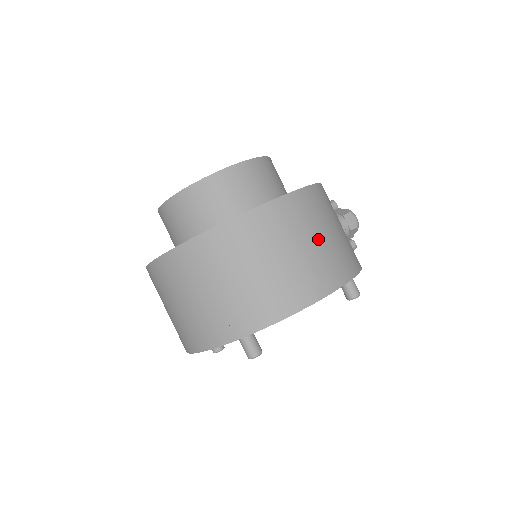
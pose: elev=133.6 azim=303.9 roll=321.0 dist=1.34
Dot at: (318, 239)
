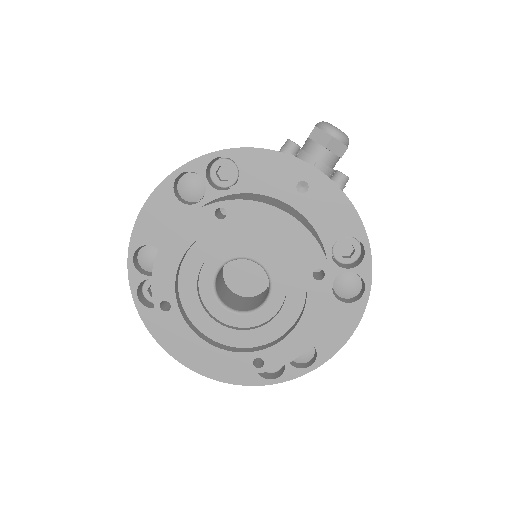
Dot at: occluded
